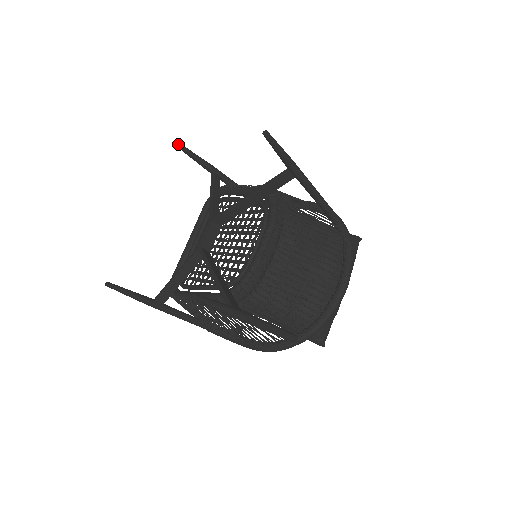
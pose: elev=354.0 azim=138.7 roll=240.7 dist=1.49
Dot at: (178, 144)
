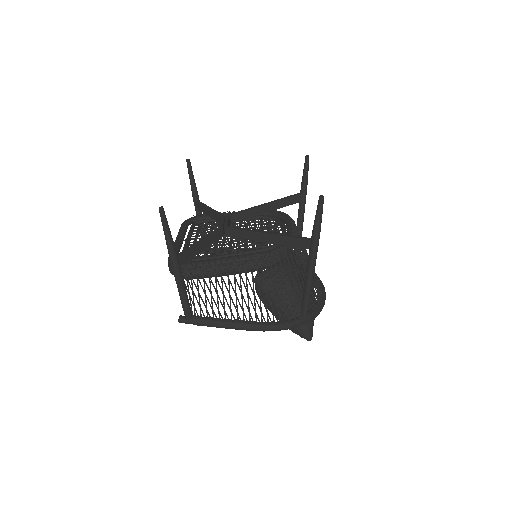
Dot at: occluded
